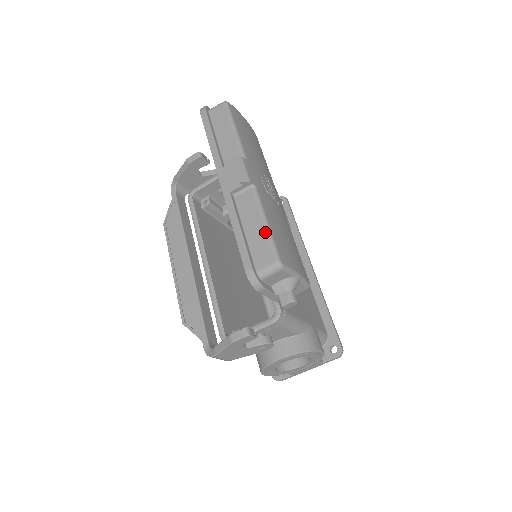
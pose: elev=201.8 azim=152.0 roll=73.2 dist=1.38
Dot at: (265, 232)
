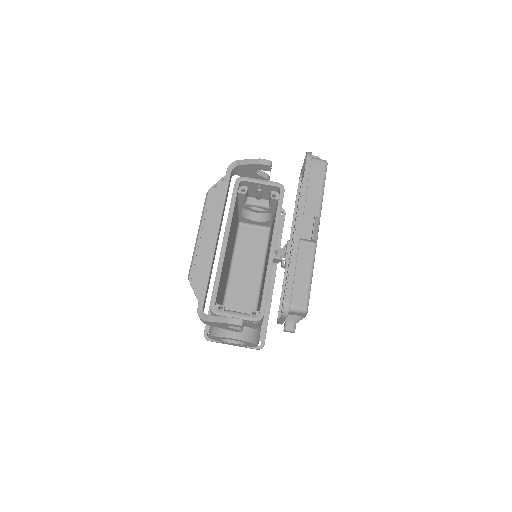
Dot at: (308, 283)
